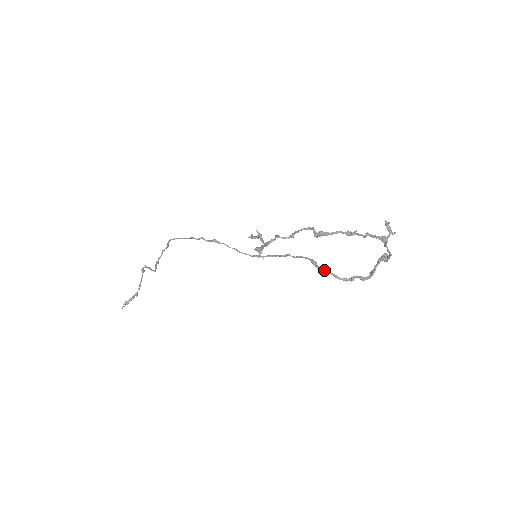
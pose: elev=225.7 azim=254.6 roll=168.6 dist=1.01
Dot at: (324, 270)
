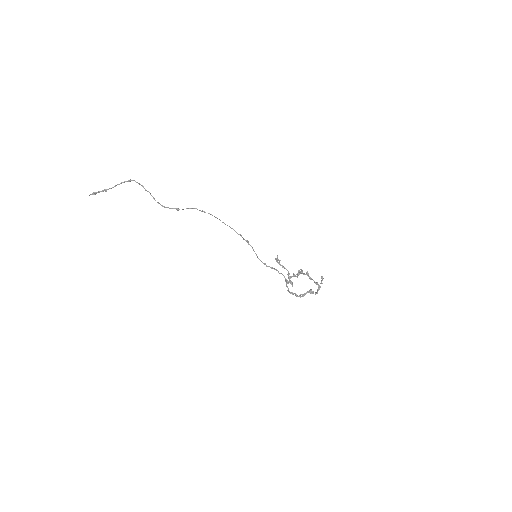
Dot at: occluded
